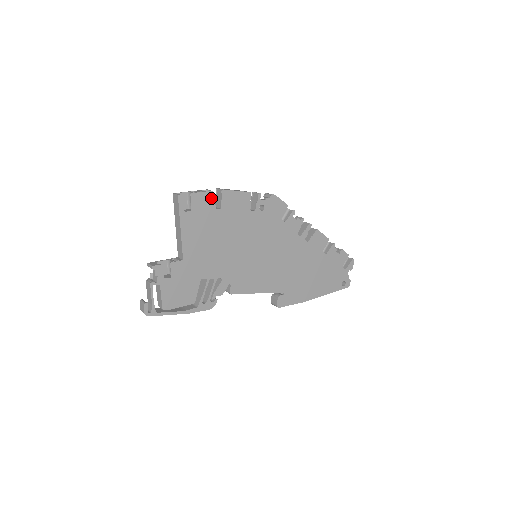
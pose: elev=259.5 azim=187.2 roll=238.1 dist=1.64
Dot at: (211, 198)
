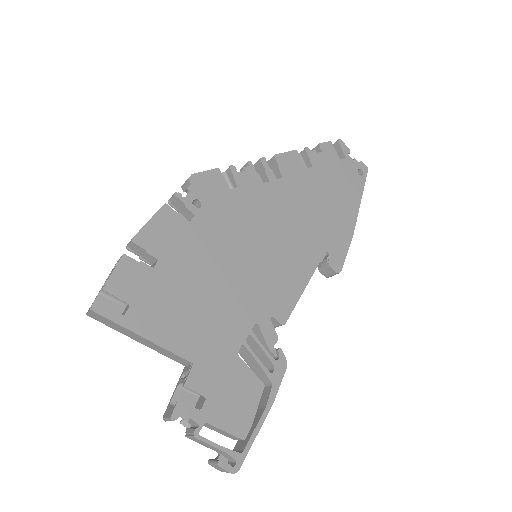
Dot at: (132, 264)
